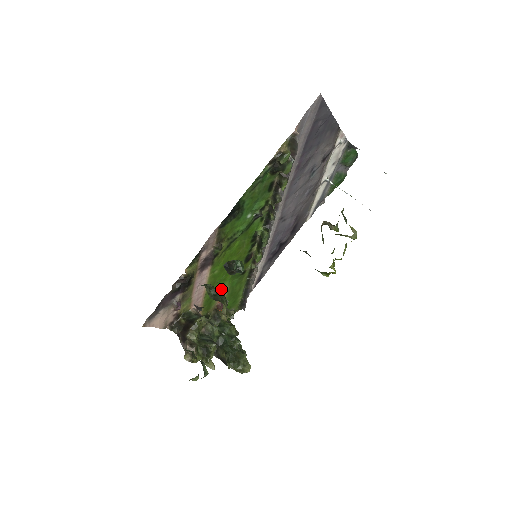
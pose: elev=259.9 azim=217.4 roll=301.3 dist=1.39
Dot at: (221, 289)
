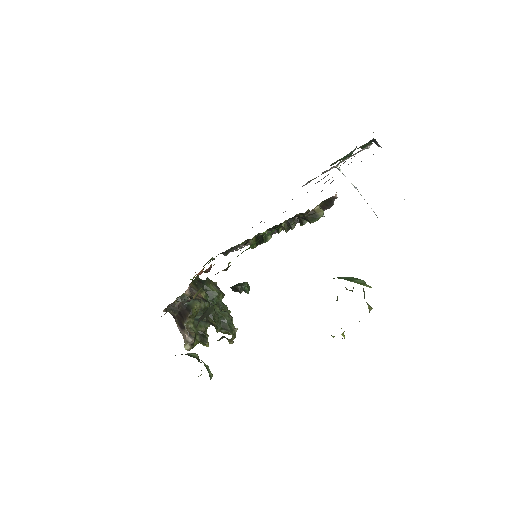
Dot at: occluded
